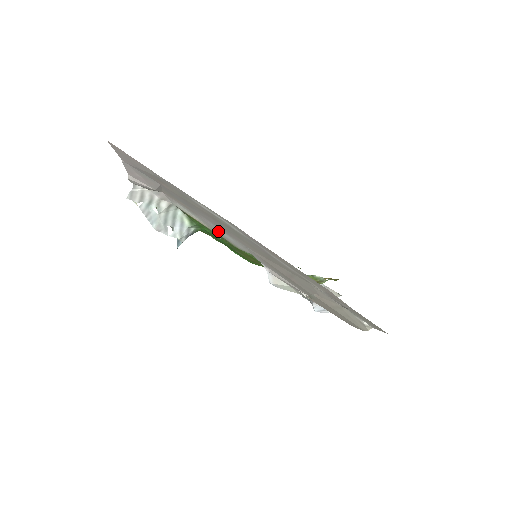
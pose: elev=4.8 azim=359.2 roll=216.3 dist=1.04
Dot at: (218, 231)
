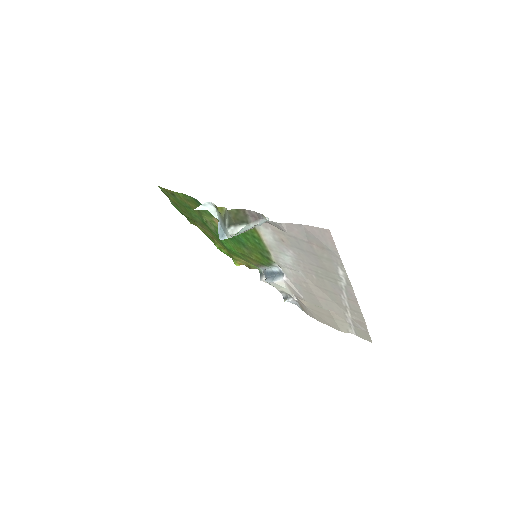
Dot at: (280, 253)
